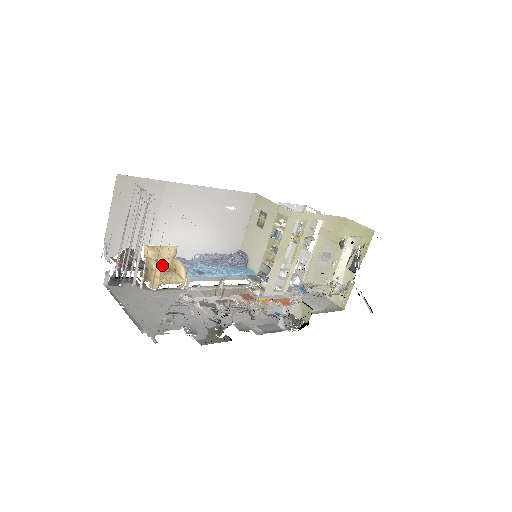
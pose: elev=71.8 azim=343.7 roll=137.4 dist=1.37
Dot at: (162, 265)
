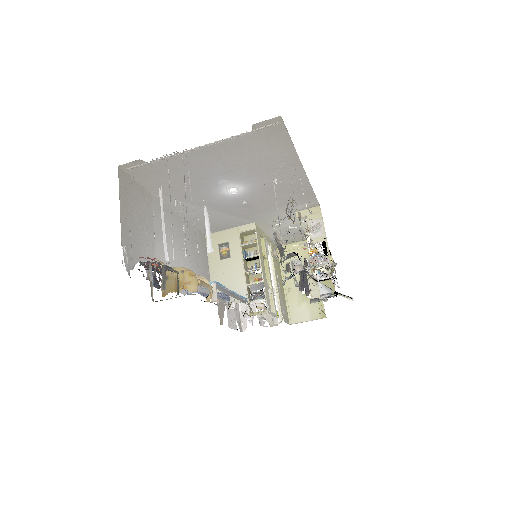
Dot at: occluded
